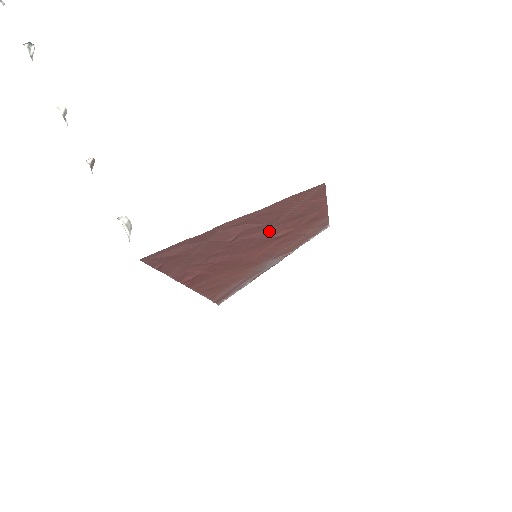
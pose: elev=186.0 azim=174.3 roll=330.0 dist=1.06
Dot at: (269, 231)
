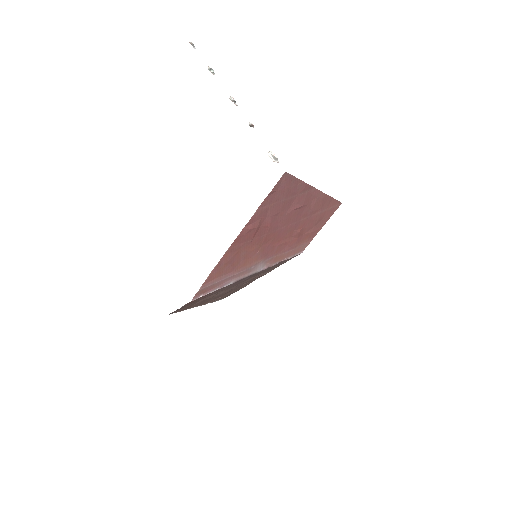
Dot at: (302, 221)
